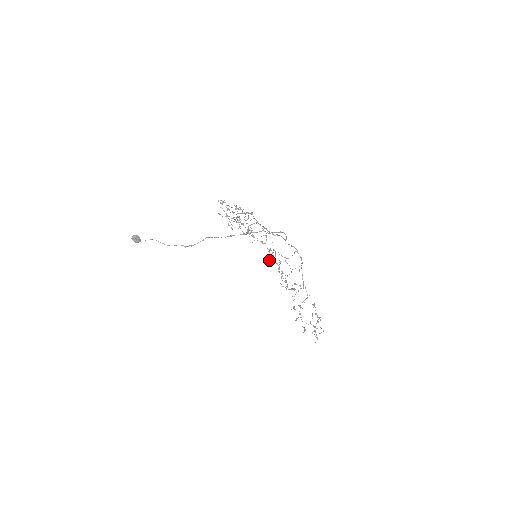
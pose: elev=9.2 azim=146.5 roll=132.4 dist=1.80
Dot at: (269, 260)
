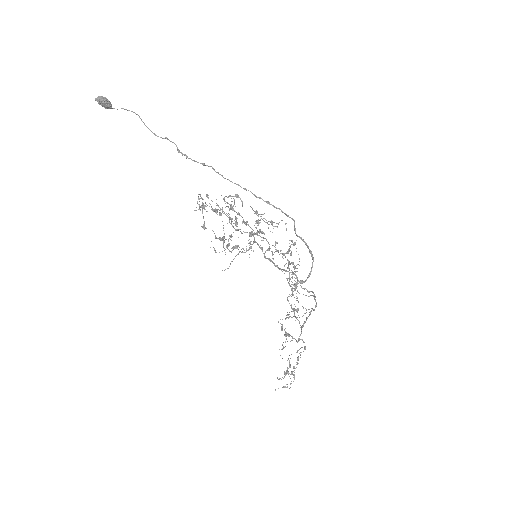
Dot at: (289, 246)
